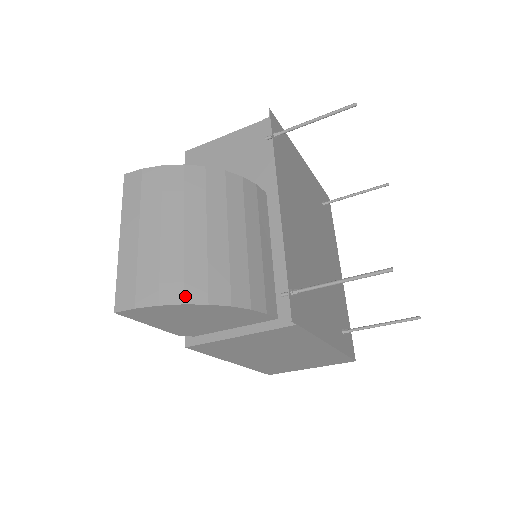
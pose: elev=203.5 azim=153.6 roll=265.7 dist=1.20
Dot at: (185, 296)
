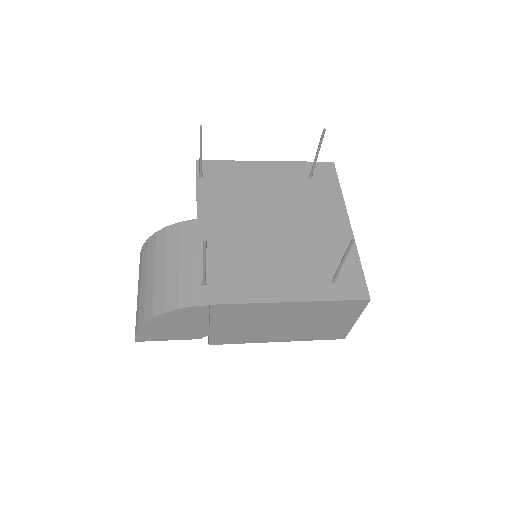
Dot at: (144, 318)
